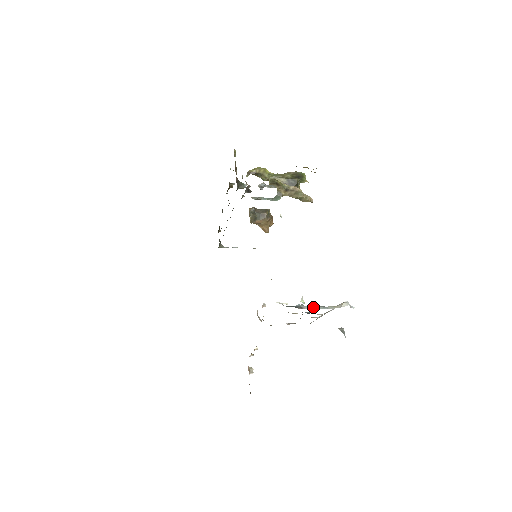
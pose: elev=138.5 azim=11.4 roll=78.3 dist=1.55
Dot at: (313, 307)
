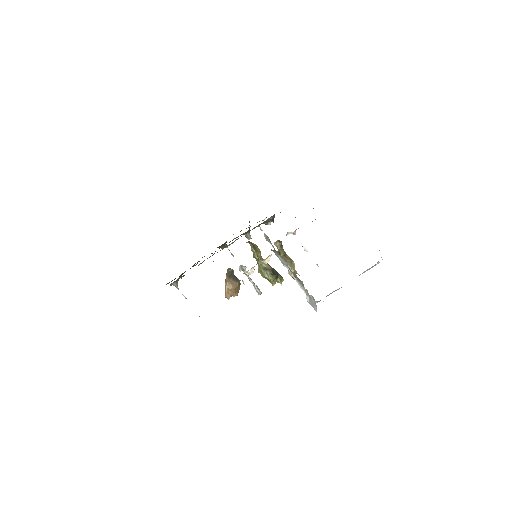
Dot at: occluded
